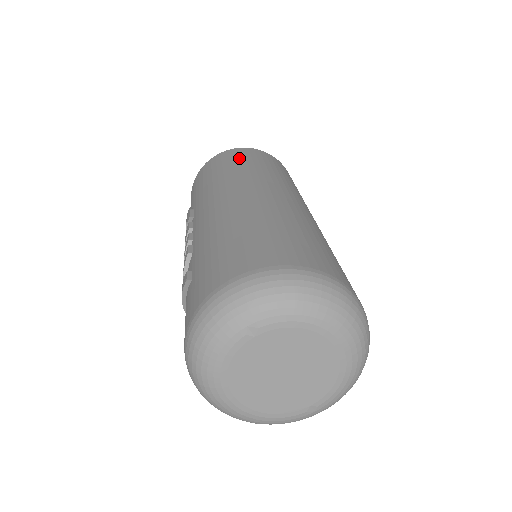
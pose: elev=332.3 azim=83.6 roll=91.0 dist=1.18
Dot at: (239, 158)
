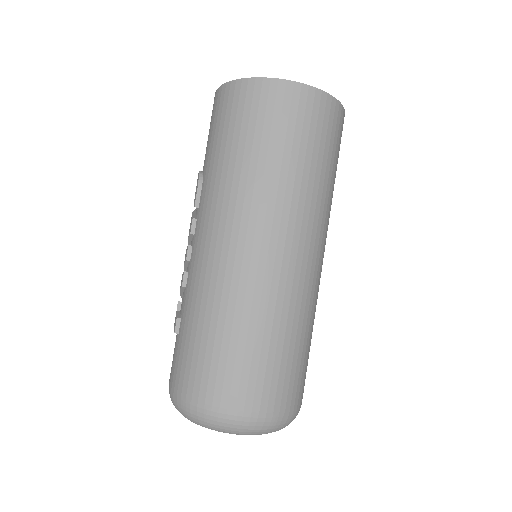
Dot at: (262, 127)
